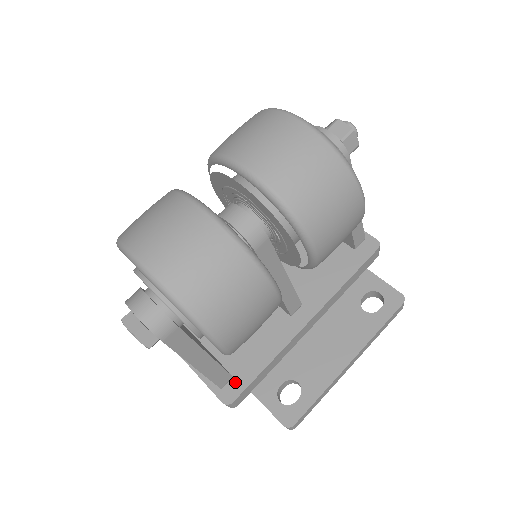
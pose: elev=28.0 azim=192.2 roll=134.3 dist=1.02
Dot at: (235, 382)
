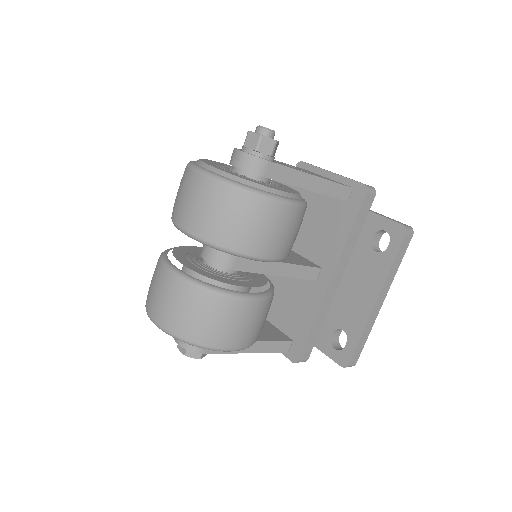
Dot at: (295, 345)
